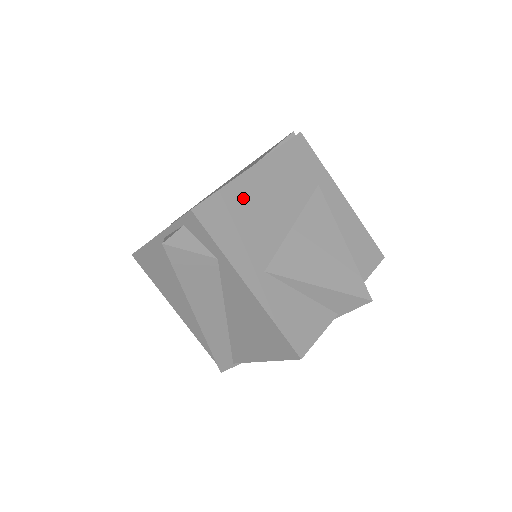
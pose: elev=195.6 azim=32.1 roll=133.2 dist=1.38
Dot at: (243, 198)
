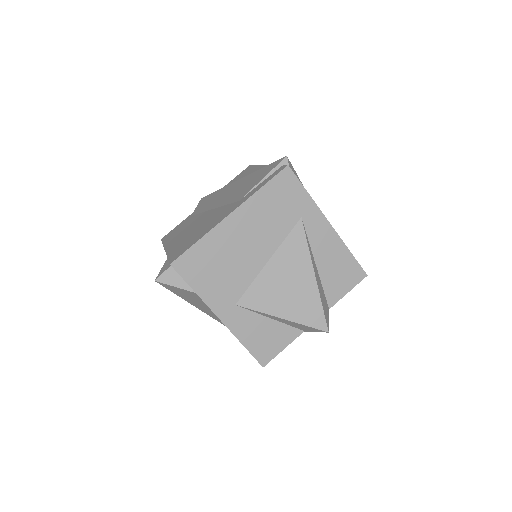
Dot at: (219, 245)
